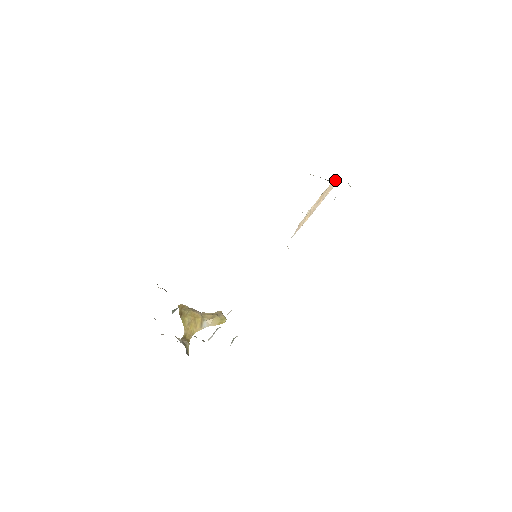
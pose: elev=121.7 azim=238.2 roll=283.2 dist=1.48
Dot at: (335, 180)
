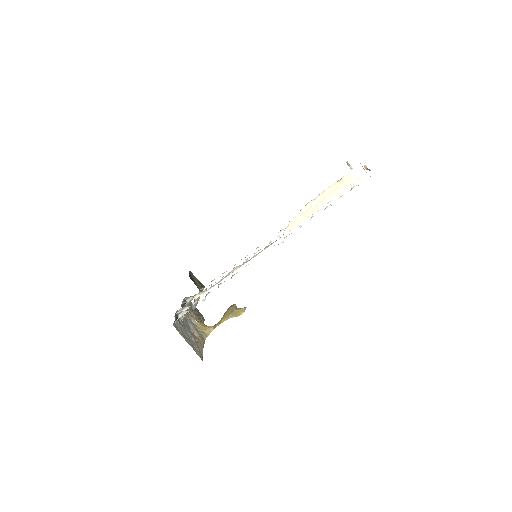
Dot at: (361, 169)
